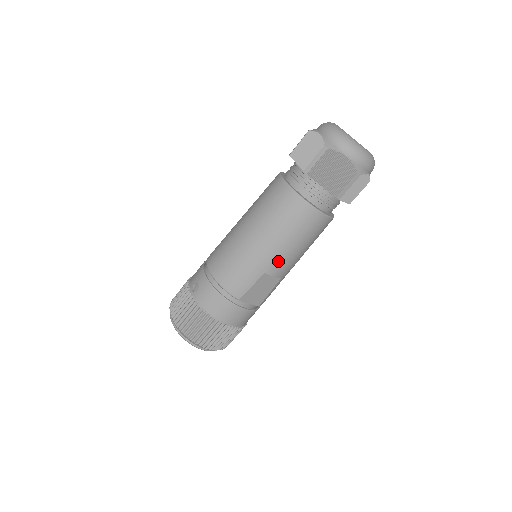
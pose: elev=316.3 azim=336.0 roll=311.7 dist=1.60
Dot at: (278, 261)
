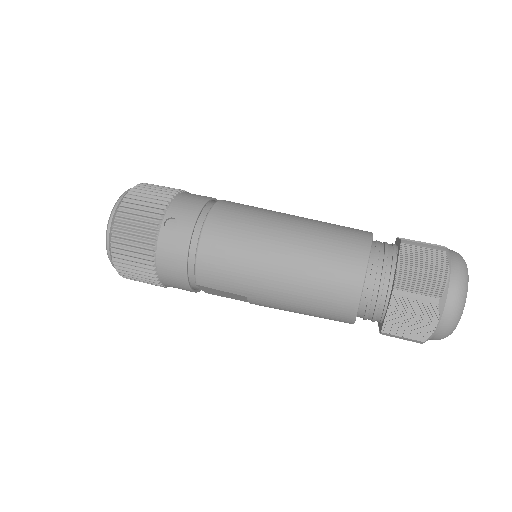
Dot at: (269, 303)
